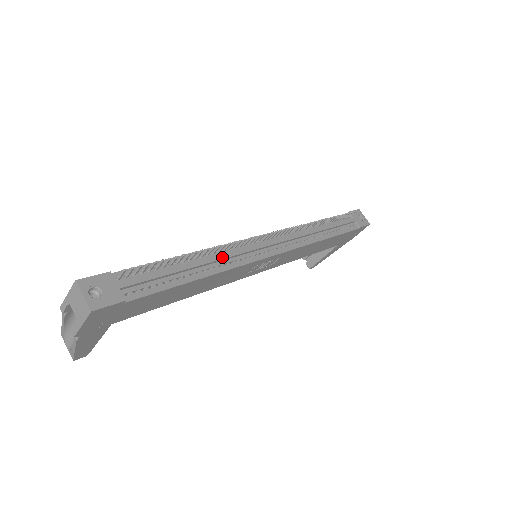
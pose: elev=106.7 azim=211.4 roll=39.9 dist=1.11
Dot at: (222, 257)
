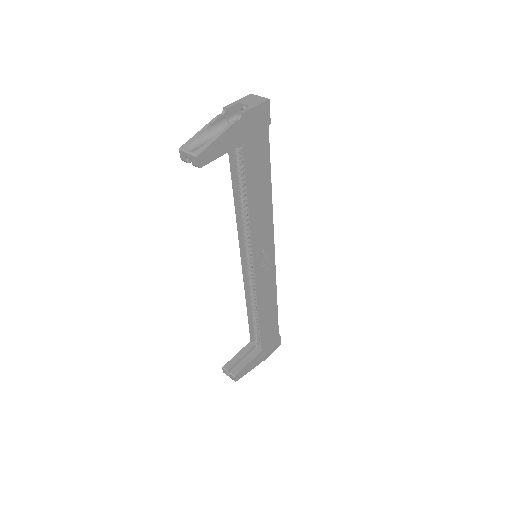
Dot at: occluded
